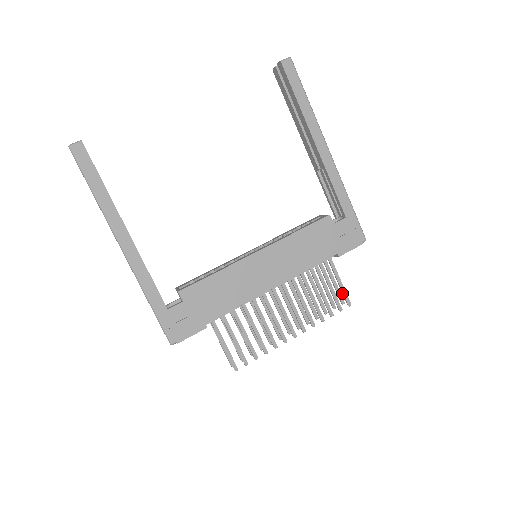
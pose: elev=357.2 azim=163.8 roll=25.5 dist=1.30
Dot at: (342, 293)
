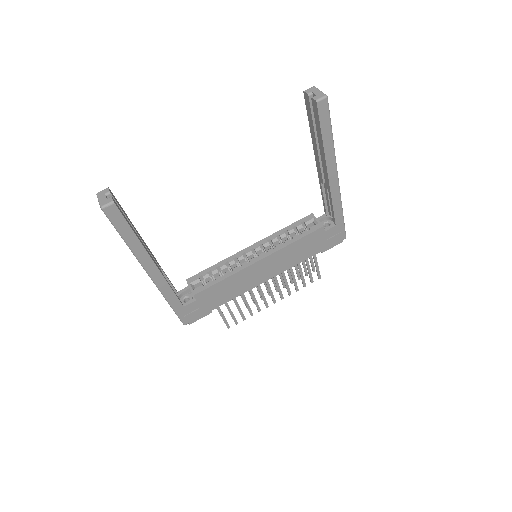
Dot at: occluded
